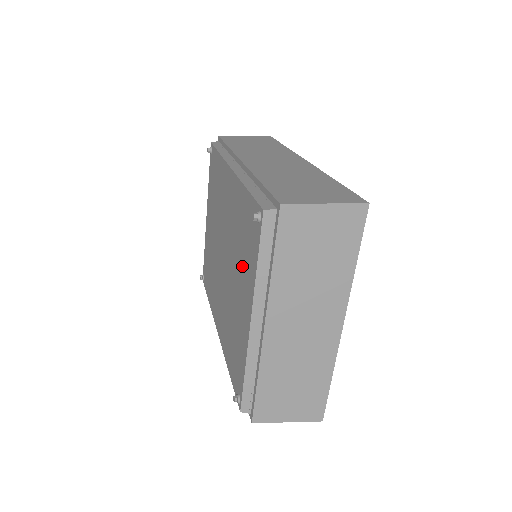
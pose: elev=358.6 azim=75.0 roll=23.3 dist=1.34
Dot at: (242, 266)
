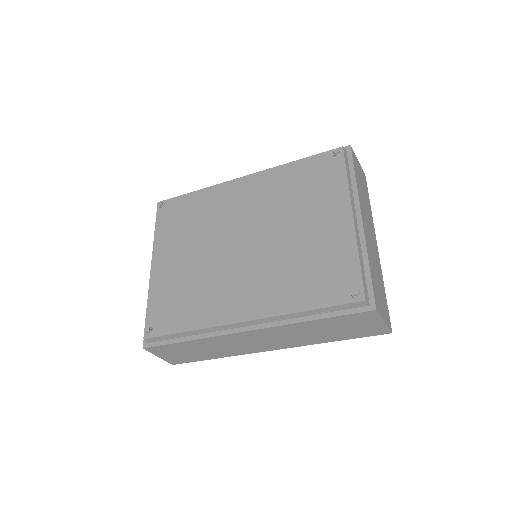
Dot at: (311, 203)
